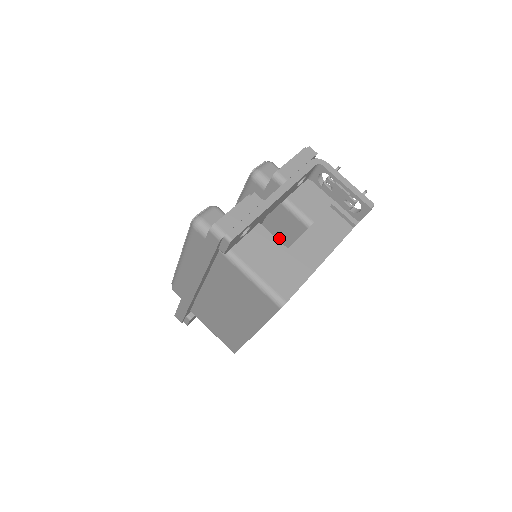
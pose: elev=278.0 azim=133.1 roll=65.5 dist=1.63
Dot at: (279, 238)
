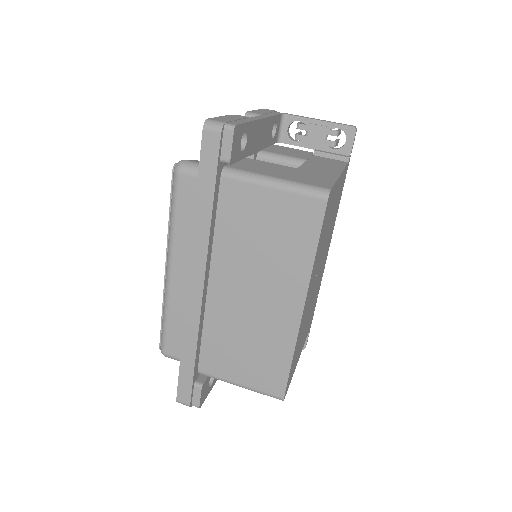
Dot at: occluded
